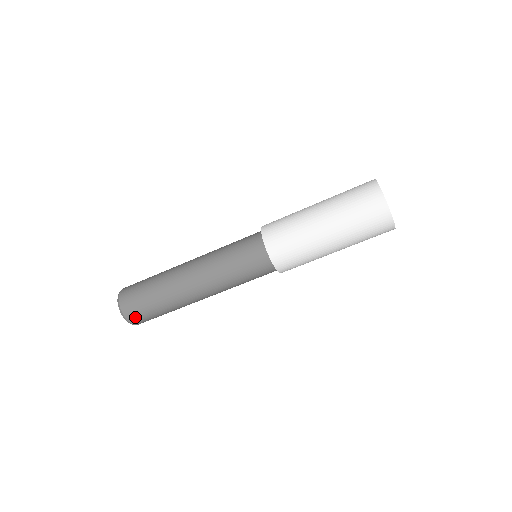
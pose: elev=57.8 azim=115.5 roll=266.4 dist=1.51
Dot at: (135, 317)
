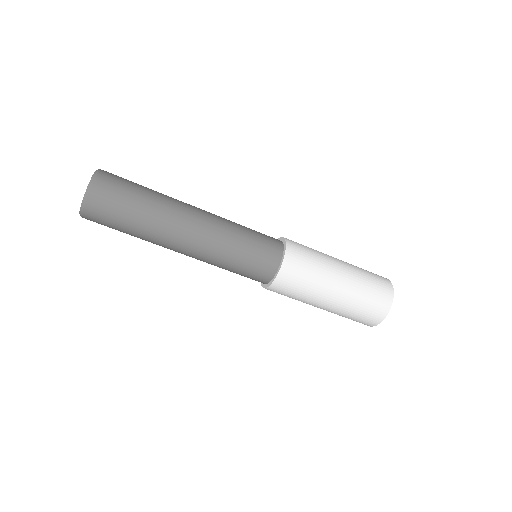
Dot at: (100, 201)
